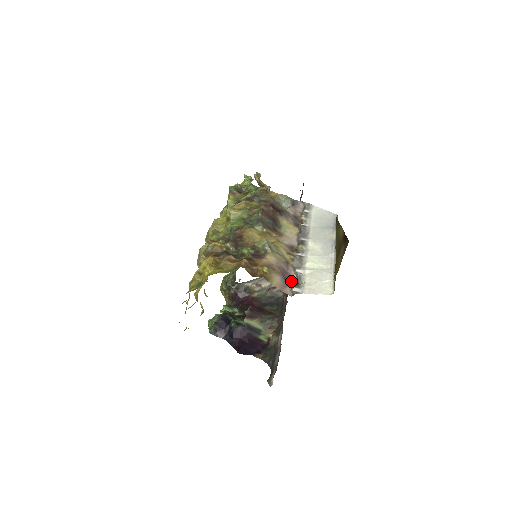
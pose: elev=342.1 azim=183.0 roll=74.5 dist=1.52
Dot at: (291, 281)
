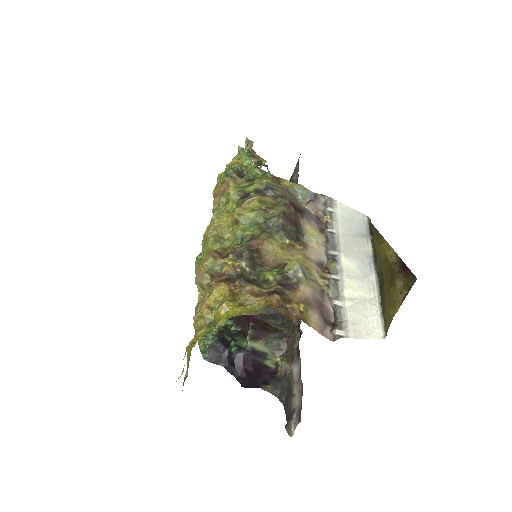
Dot at: (328, 317)
